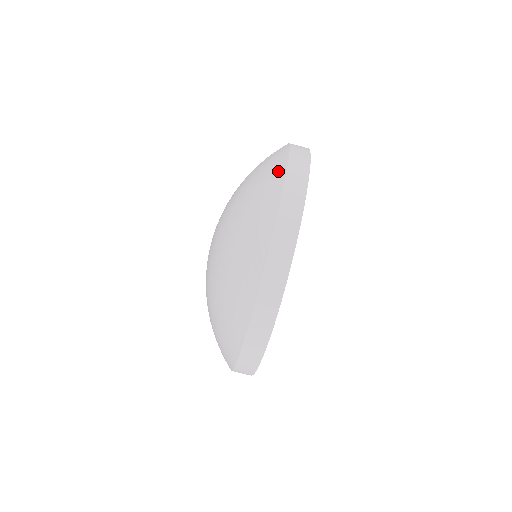
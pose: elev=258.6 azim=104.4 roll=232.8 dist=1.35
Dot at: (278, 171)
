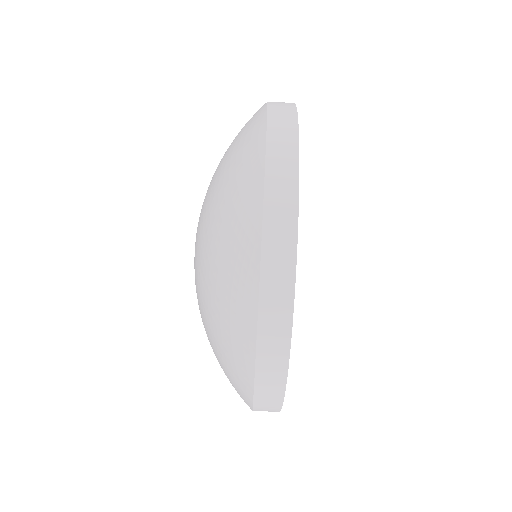
Dot at: (257, 117)
